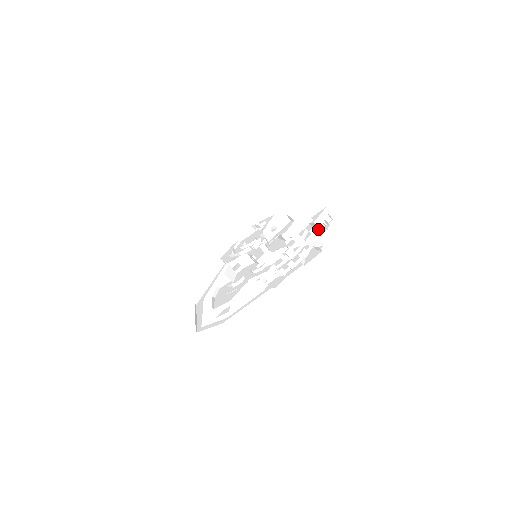
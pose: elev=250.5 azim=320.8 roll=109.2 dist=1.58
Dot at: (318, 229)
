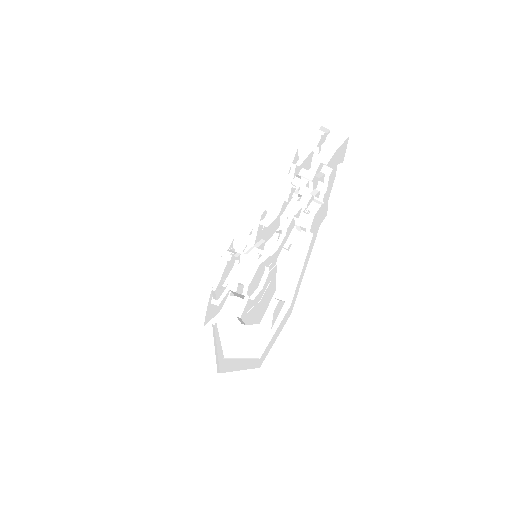
Dot at: (316, 147)
